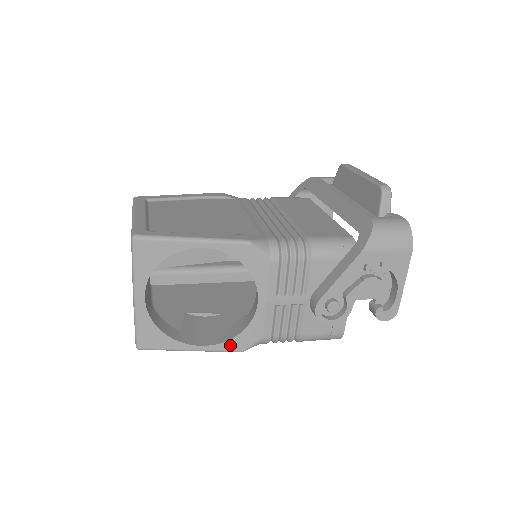
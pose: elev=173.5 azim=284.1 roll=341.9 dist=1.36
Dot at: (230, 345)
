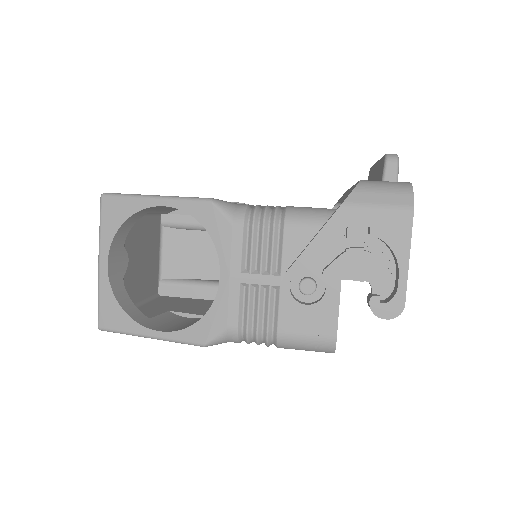
Dot at: (190, 334)
